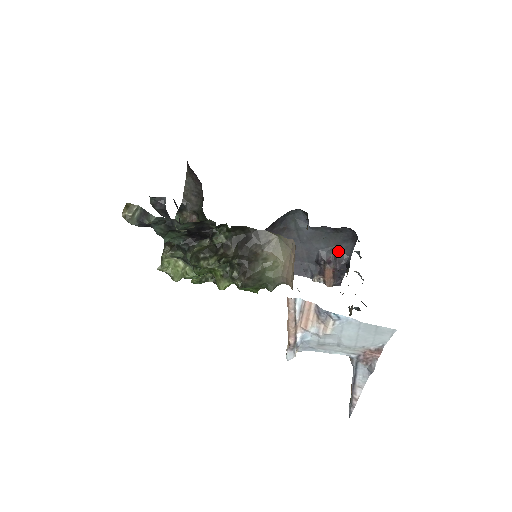
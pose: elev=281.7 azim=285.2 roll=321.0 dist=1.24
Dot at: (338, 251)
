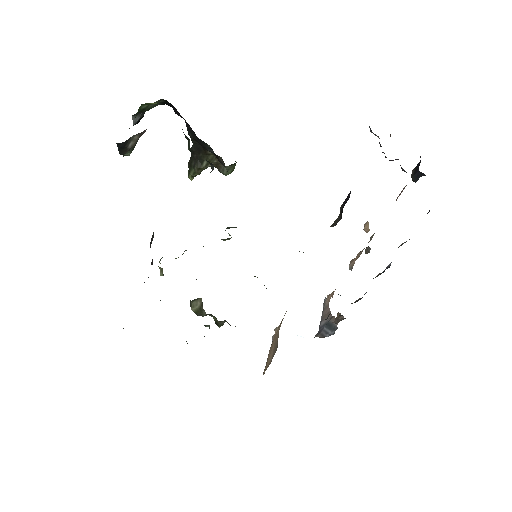
Dot at: occluded
